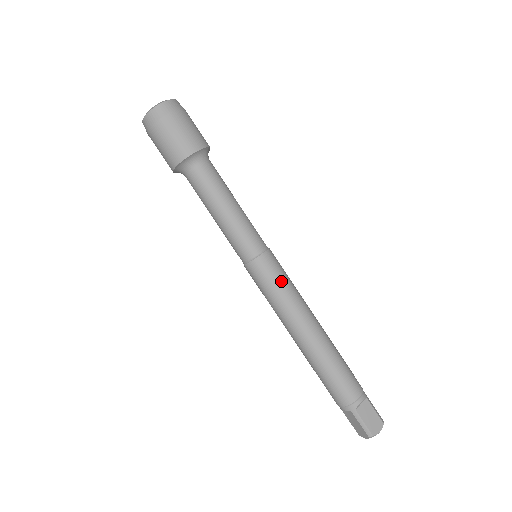
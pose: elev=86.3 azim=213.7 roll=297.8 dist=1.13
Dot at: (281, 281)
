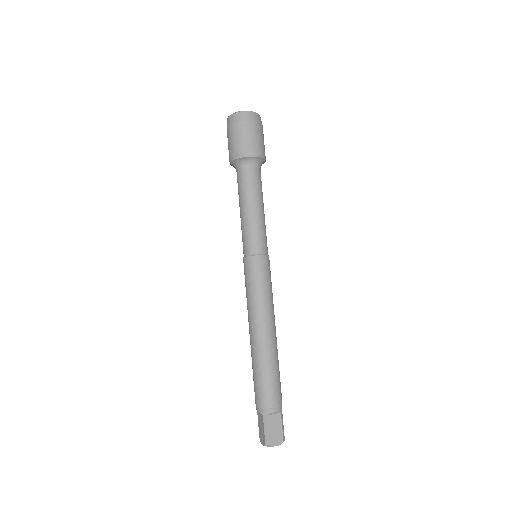
Dot at: (263, 283)
